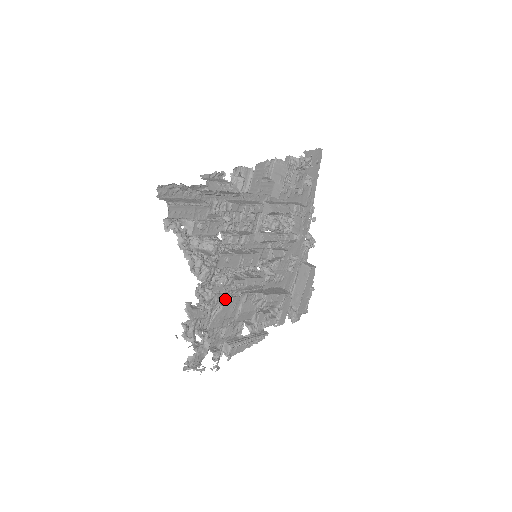
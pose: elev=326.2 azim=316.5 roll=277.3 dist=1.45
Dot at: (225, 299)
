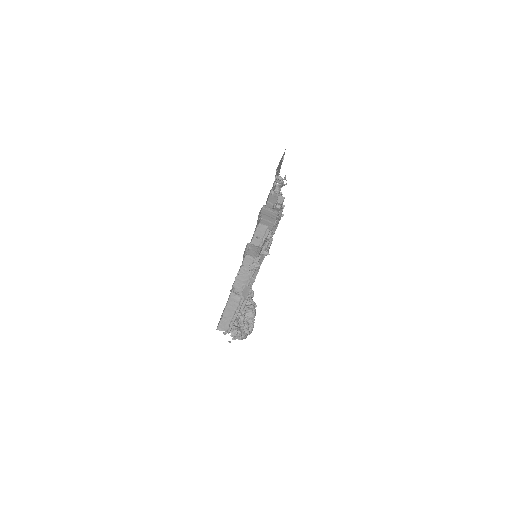
Dot at: occluded
